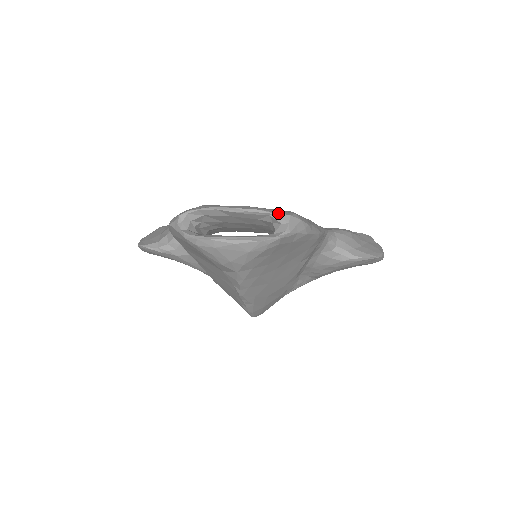
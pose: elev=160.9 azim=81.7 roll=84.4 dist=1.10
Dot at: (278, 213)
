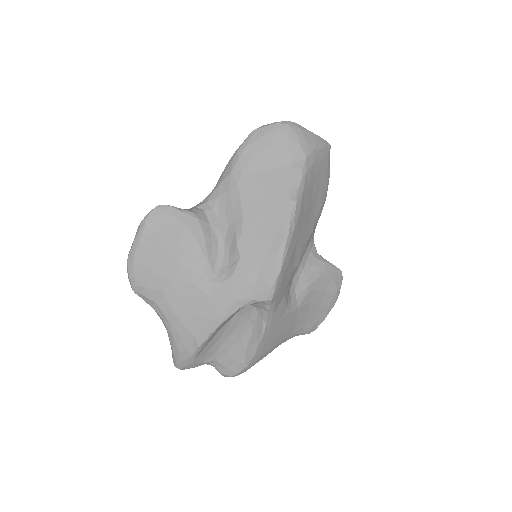
Dot at: occluded
